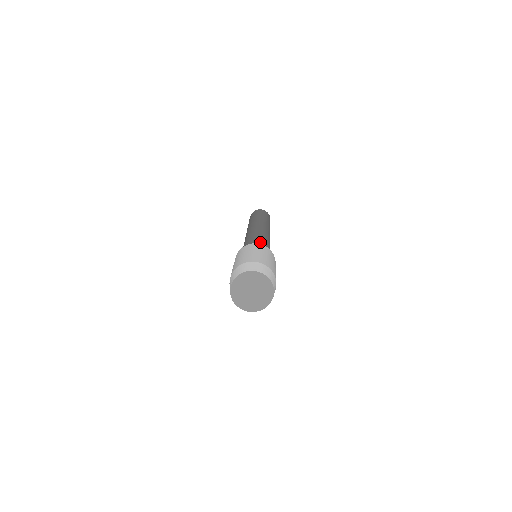
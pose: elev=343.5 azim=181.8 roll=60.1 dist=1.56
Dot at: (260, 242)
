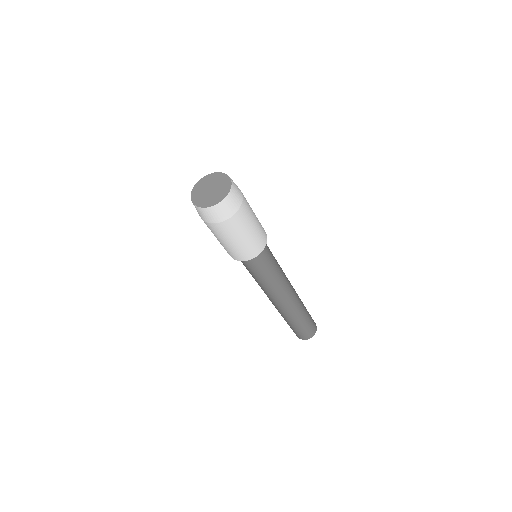
Dot at: occluded
